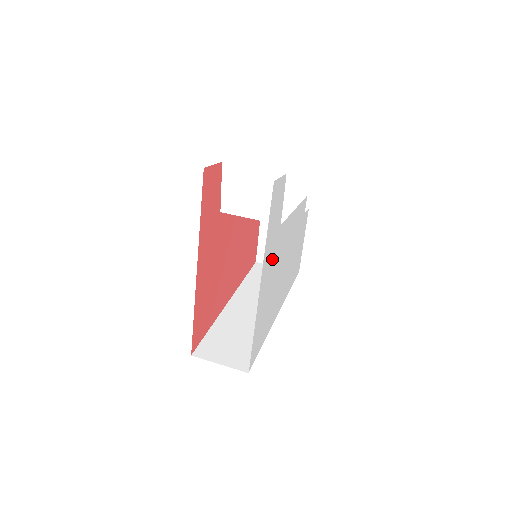
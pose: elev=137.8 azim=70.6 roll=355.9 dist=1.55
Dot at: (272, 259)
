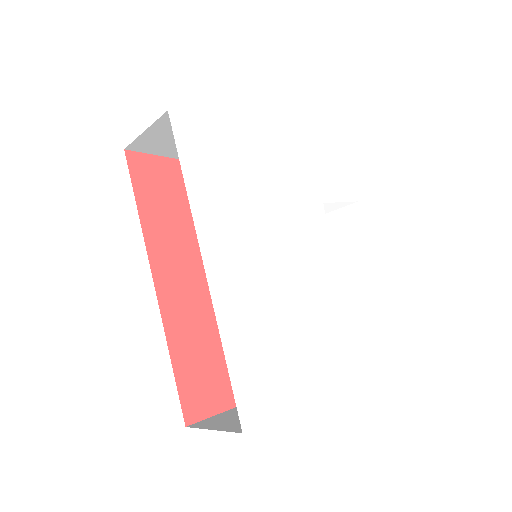
Dot at: (295, 183)
